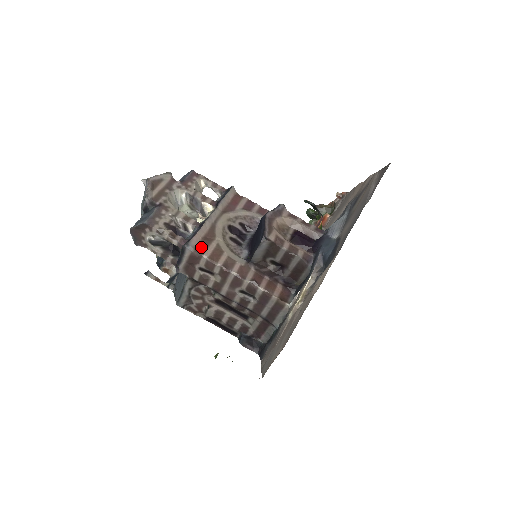
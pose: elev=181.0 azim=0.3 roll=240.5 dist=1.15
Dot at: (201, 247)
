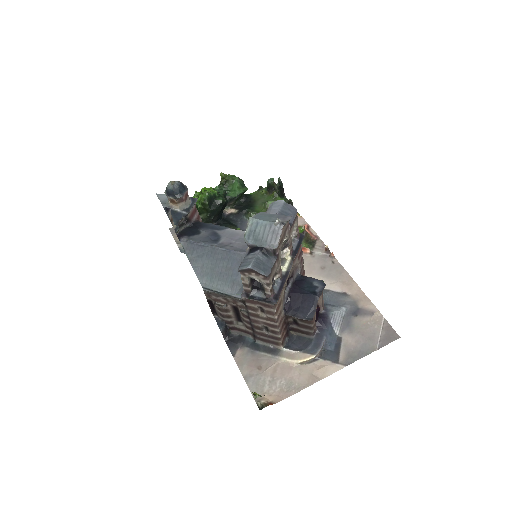
Dot at: occluded
